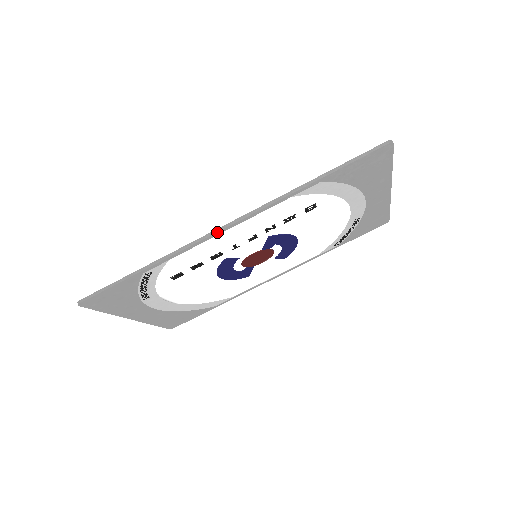
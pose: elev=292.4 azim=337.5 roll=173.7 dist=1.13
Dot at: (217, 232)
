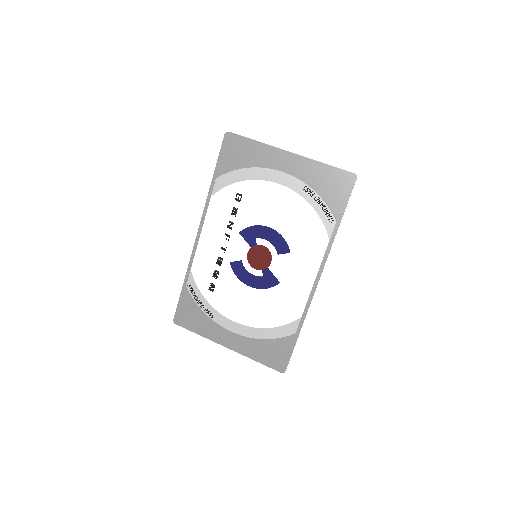
Dot at: (196, 239)
